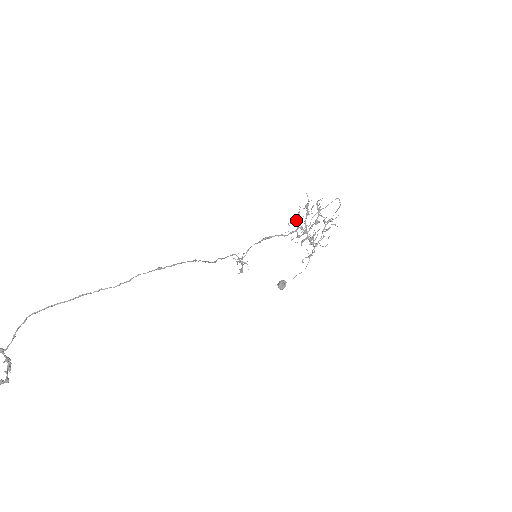
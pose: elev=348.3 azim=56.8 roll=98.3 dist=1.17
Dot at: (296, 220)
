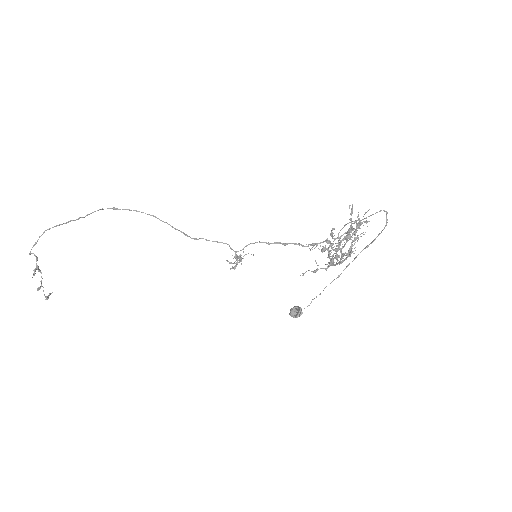
Dot at: (350, 246)
